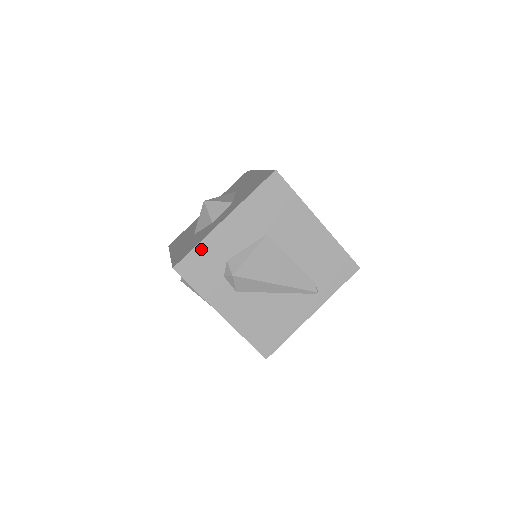
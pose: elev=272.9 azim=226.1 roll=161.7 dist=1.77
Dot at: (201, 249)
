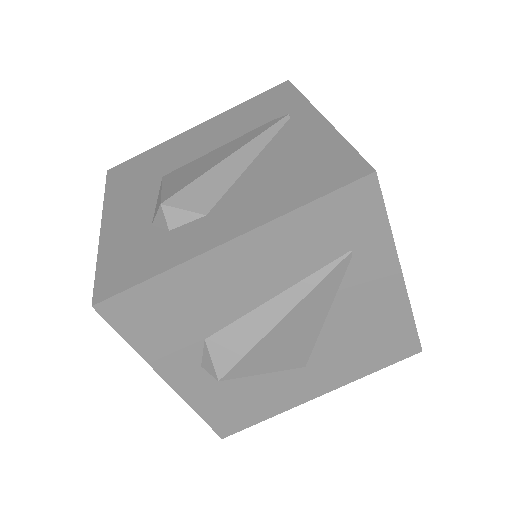
Dot at: (106, 258)
